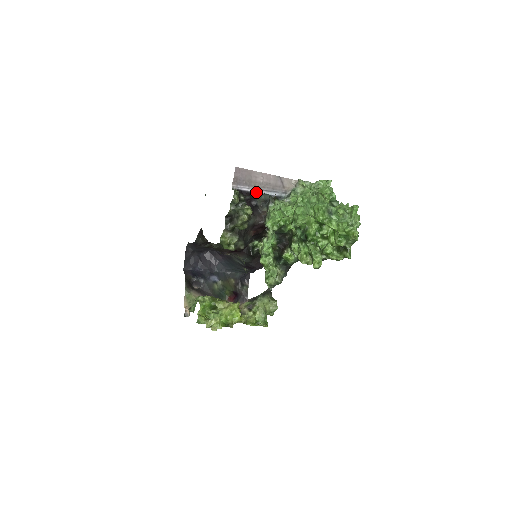
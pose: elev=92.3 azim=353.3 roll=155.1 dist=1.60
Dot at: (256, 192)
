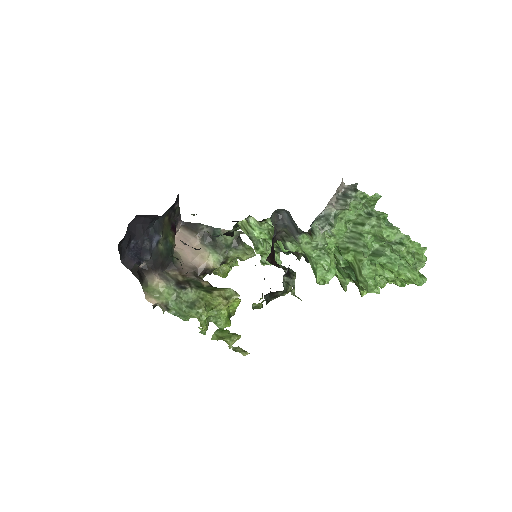
Dot at: occluded
